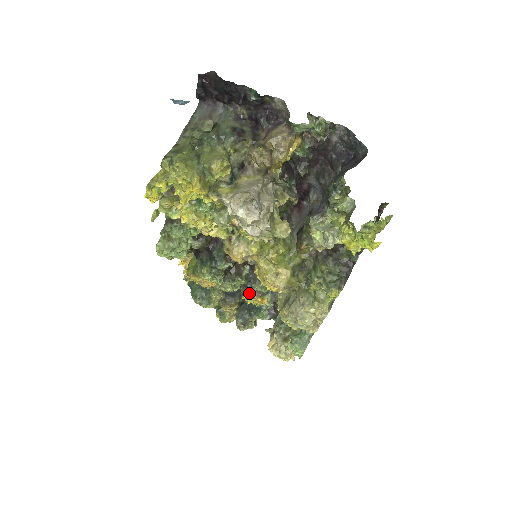
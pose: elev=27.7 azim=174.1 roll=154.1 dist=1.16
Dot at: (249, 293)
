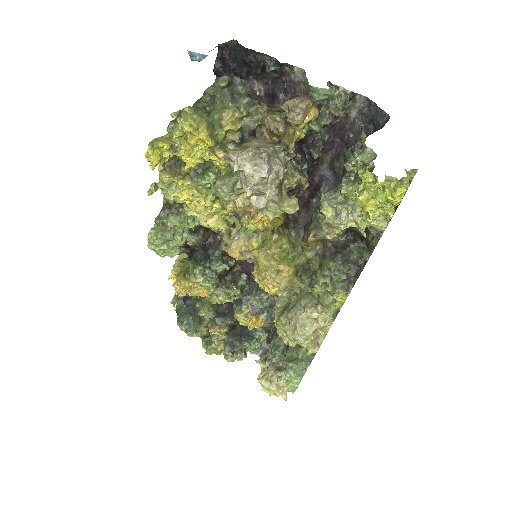
Dot at: (243, 310)
